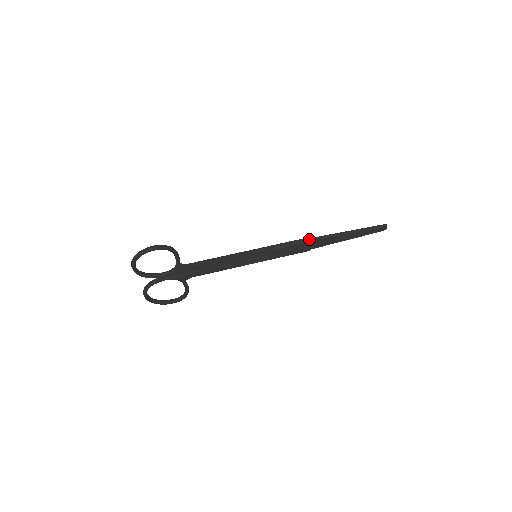
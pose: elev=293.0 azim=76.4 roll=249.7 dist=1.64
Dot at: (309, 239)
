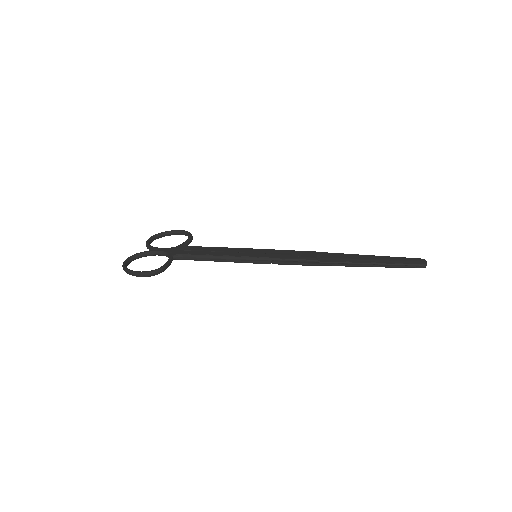
Dot at: (321, 253)
